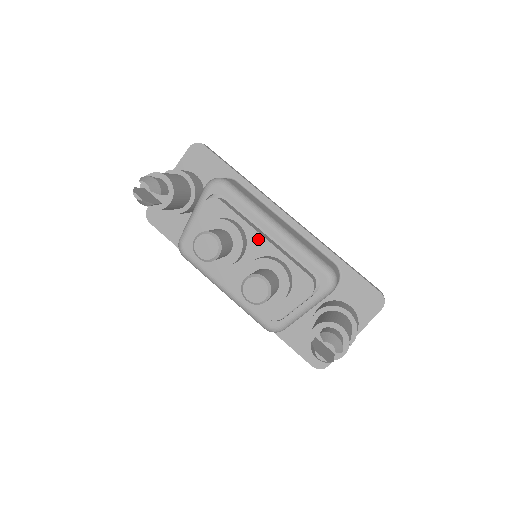
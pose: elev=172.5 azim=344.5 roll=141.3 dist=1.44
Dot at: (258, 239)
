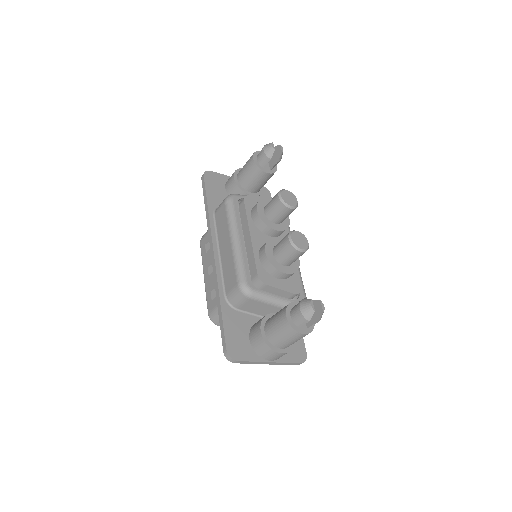
Dot at: occluded
